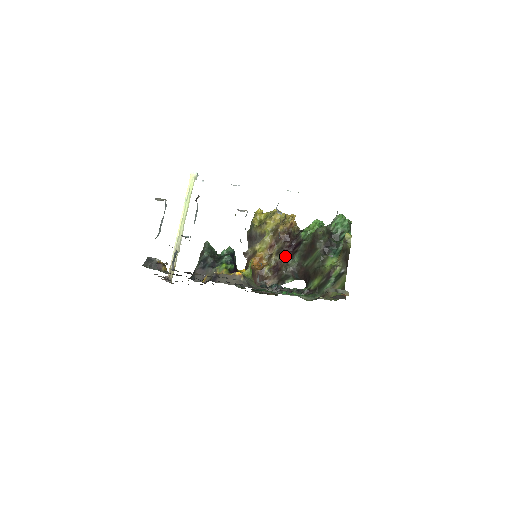
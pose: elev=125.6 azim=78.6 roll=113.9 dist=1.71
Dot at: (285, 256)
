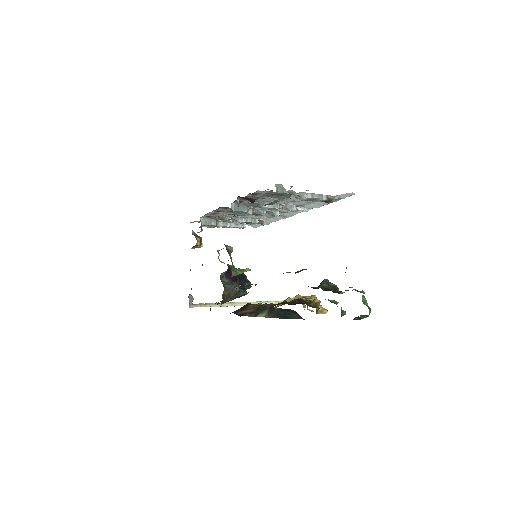
Dot at: occluded
